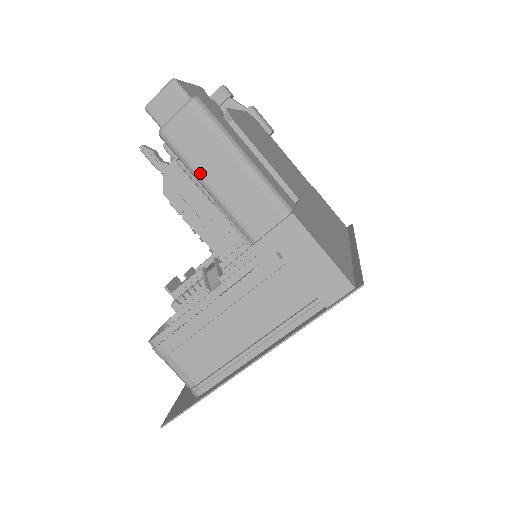
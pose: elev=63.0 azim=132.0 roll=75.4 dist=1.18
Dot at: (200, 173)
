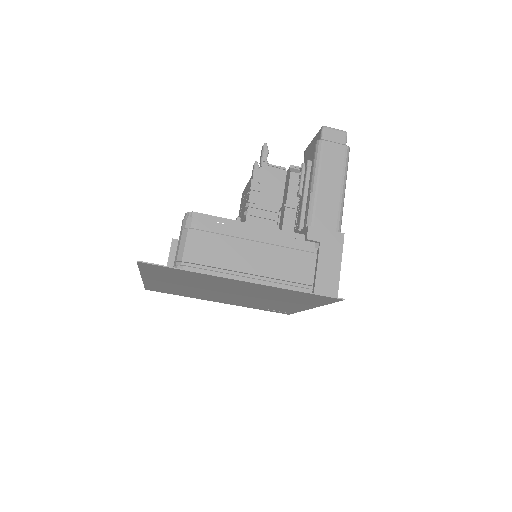
Dot at: (320, 173)
